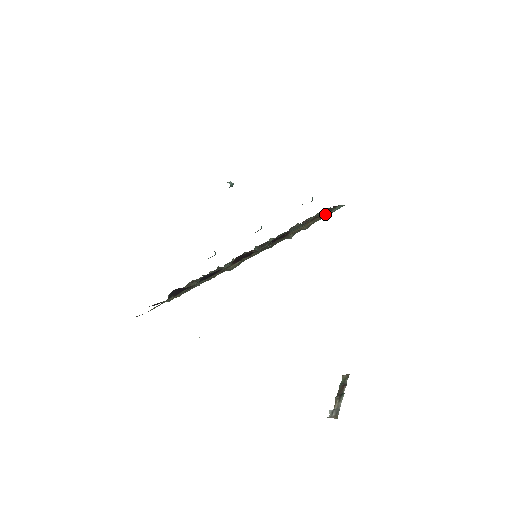
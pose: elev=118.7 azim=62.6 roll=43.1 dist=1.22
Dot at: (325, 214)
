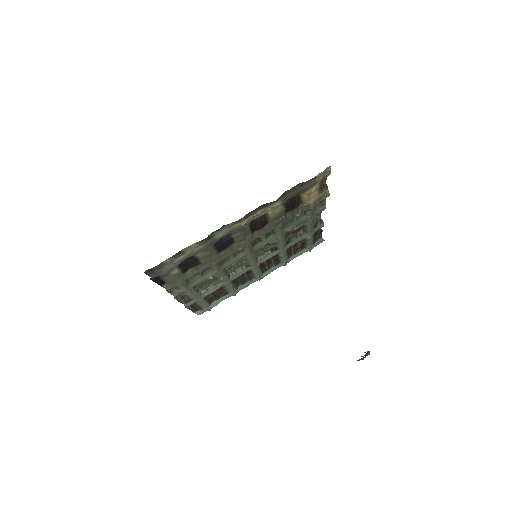
Dot at: (313, 233)
